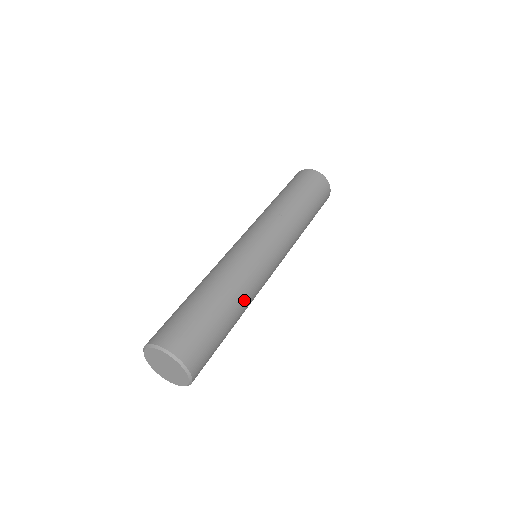
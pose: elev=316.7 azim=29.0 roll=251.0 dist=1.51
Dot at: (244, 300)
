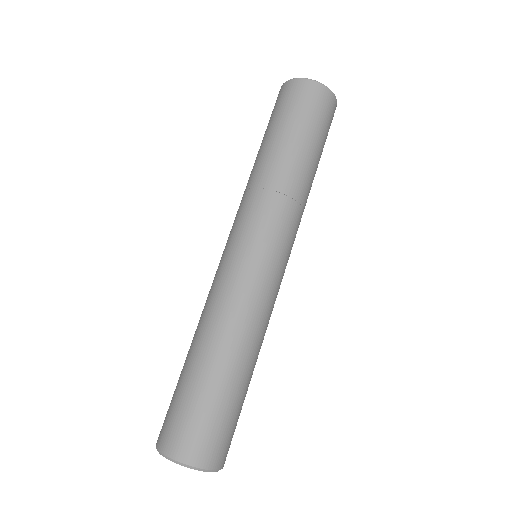
Dot at: (239, 338)
